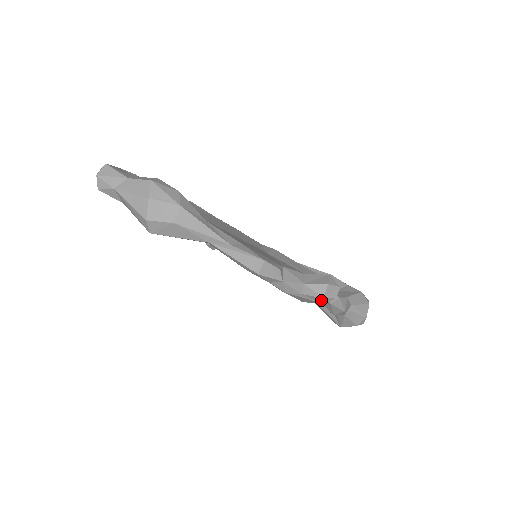
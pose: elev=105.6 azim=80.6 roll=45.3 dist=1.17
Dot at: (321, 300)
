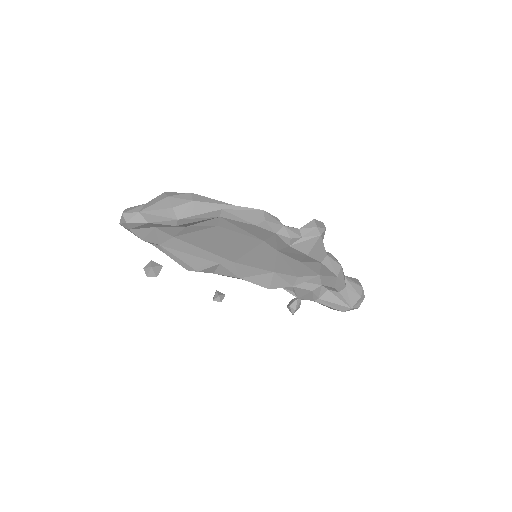
Dot at: (317, 232)
